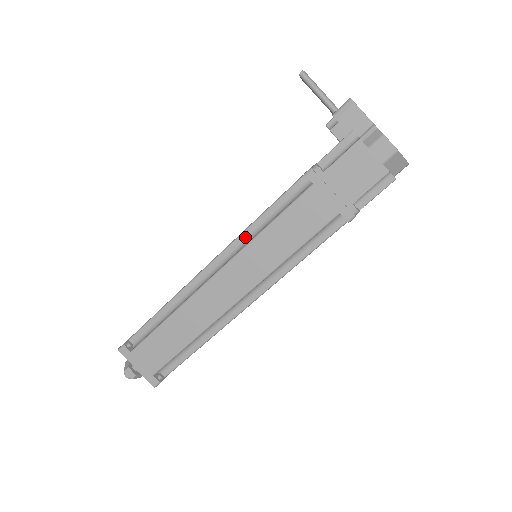
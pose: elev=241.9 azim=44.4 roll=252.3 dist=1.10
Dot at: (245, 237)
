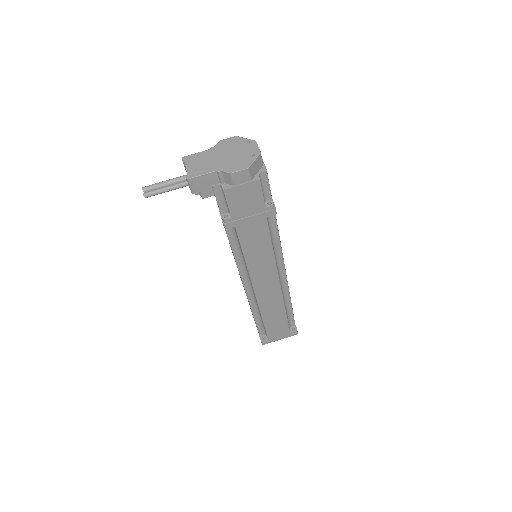
Dot at: (241, 266)
